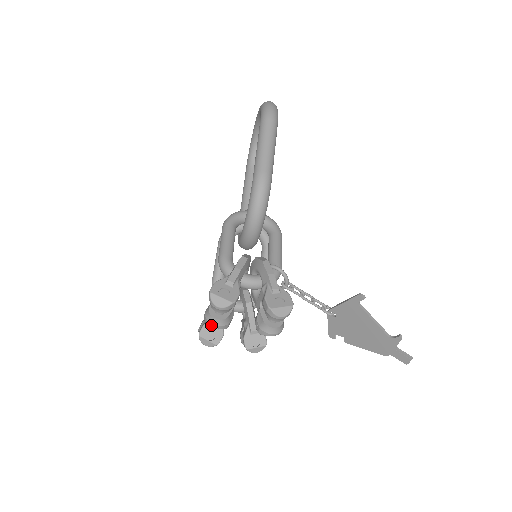
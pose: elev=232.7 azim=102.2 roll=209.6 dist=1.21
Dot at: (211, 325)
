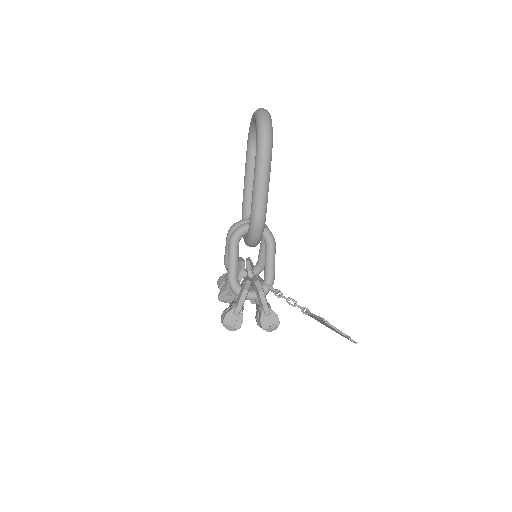
Dot at: occluded
